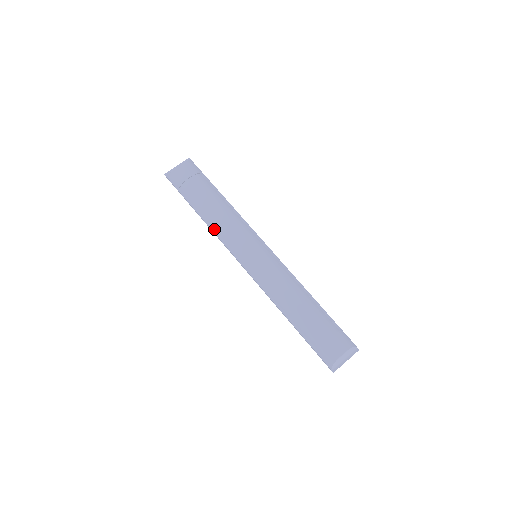
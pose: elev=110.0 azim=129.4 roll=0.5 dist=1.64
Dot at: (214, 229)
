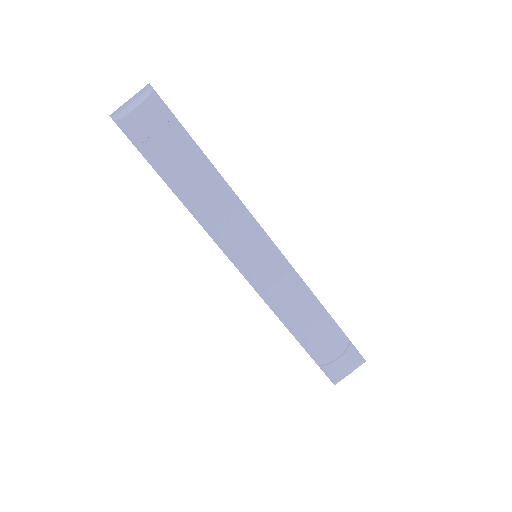
Dot at: (197, 217)
